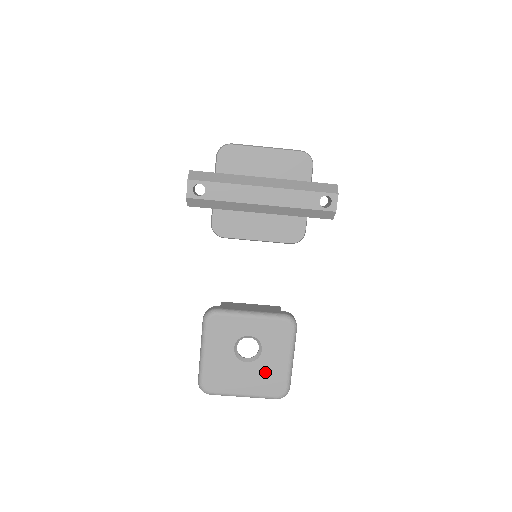
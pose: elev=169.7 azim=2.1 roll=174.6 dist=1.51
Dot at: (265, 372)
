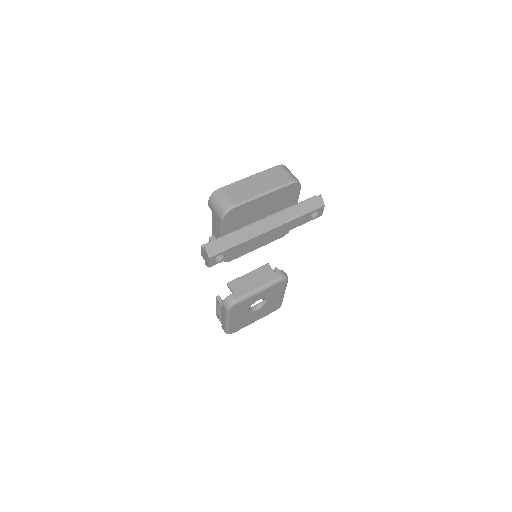
Dot at: (269, 307)
